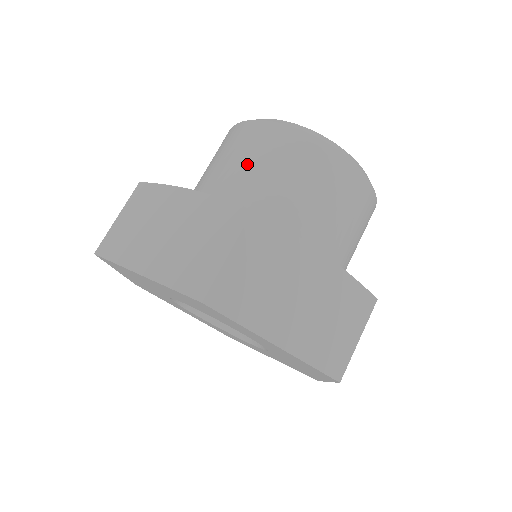
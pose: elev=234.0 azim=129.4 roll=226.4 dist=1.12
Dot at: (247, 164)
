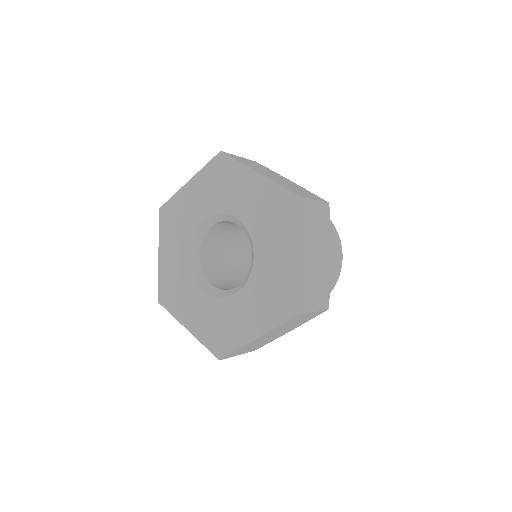
Dot at: occluded
